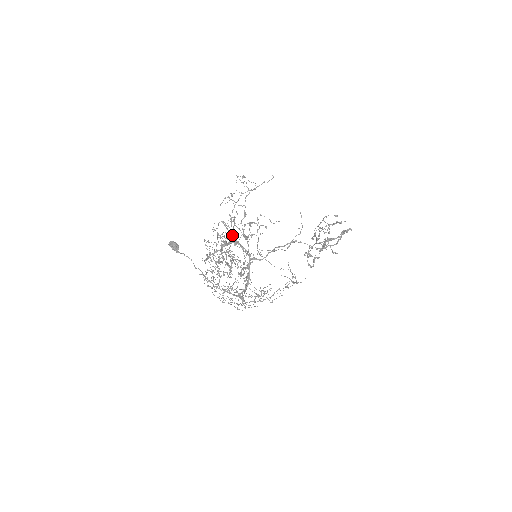
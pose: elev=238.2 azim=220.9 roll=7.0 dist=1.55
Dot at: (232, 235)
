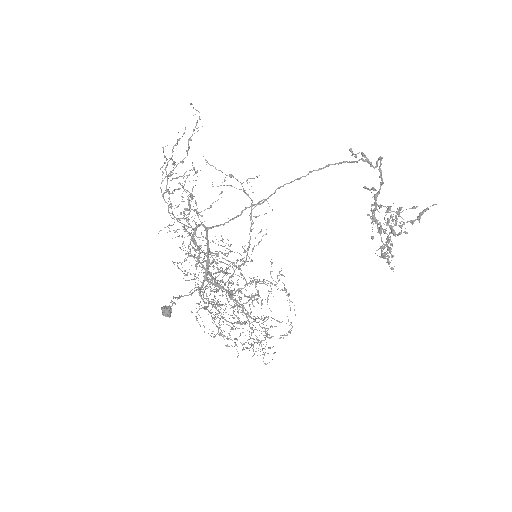
Dot at: (185, 225)
